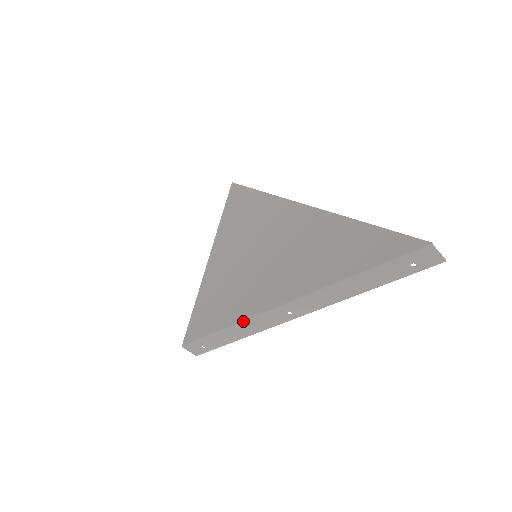
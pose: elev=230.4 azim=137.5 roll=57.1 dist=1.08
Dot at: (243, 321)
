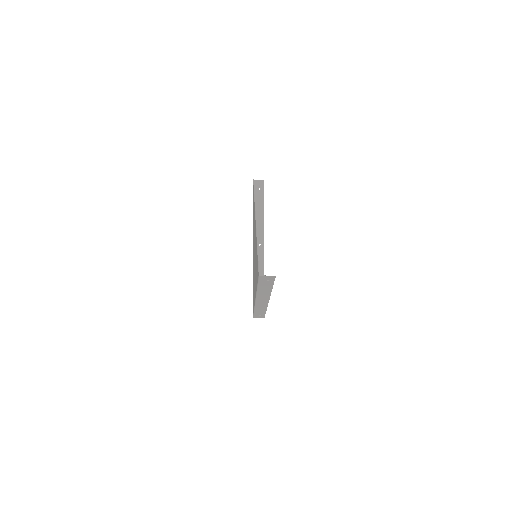
Dot at: (254, 307)
